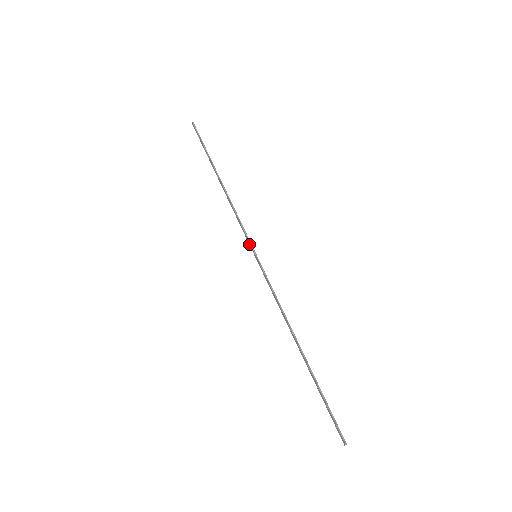
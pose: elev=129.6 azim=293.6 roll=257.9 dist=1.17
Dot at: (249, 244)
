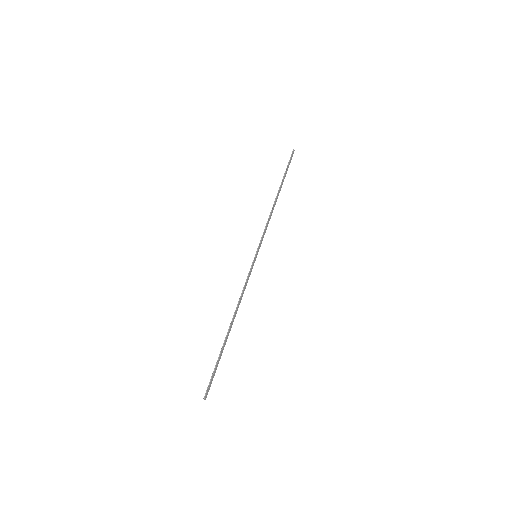
Dot at: (259, 246)
